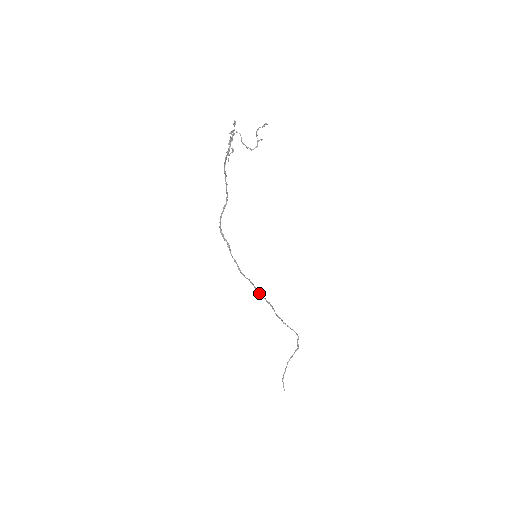
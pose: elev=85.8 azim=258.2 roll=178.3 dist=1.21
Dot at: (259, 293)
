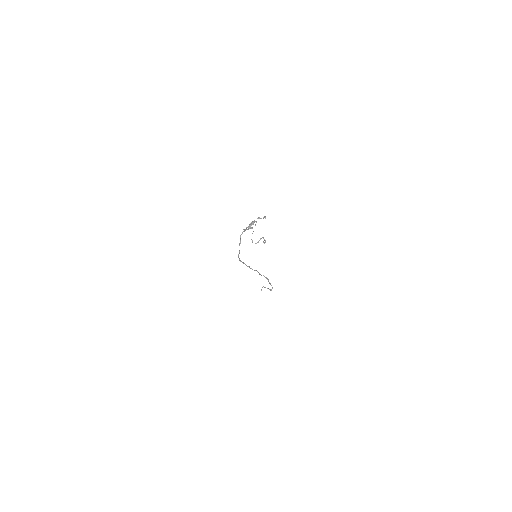
Dot at: (249, 267)
